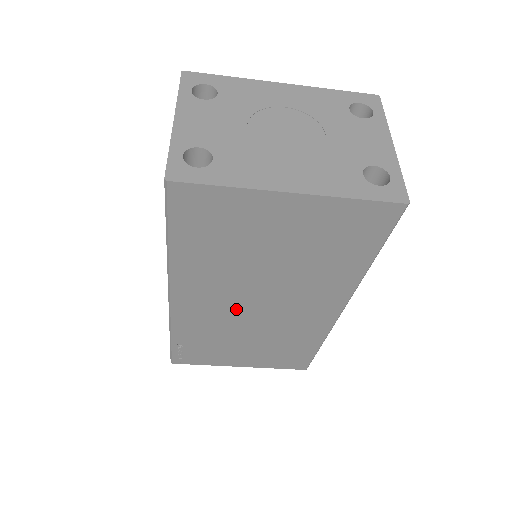
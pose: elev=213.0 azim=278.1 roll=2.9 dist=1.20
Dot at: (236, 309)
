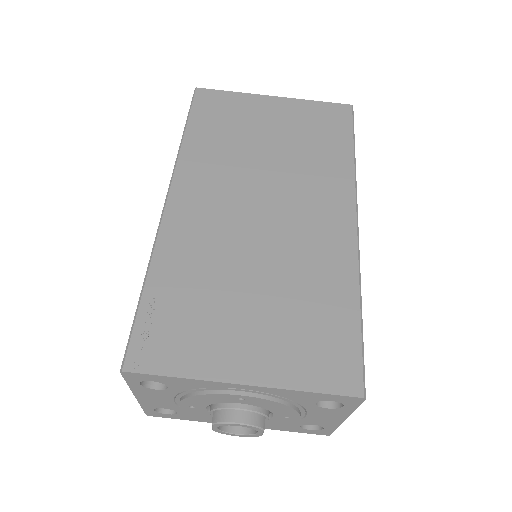
Dot at: (237, 216)
